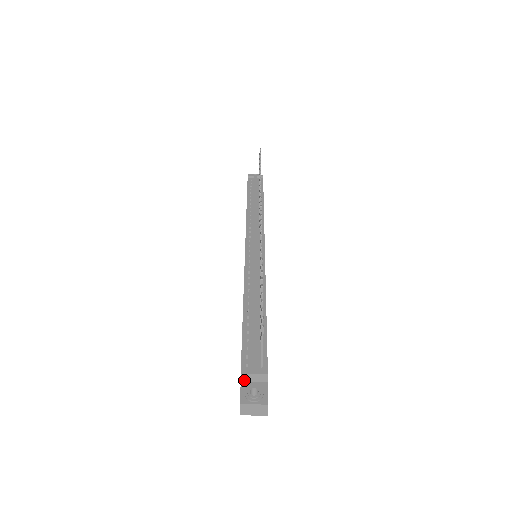
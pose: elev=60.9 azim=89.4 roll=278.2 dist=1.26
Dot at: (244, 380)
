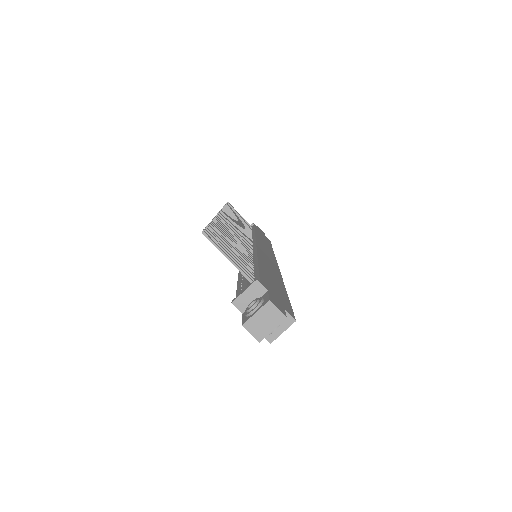
Dot at: (244, 309)
